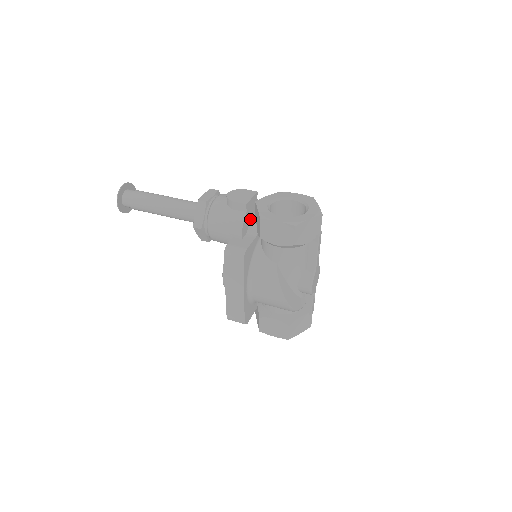
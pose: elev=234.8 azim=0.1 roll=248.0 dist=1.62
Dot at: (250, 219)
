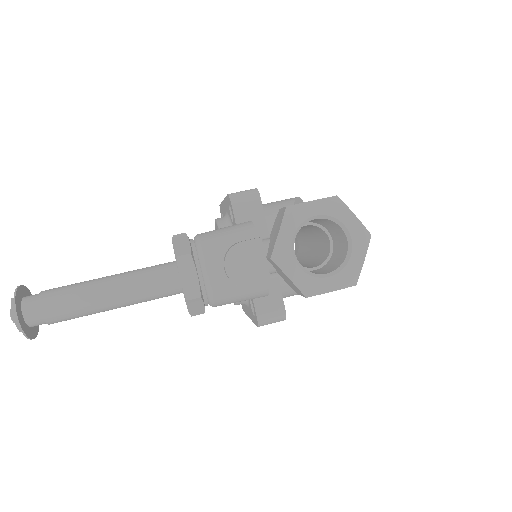
Dot at: occluded
